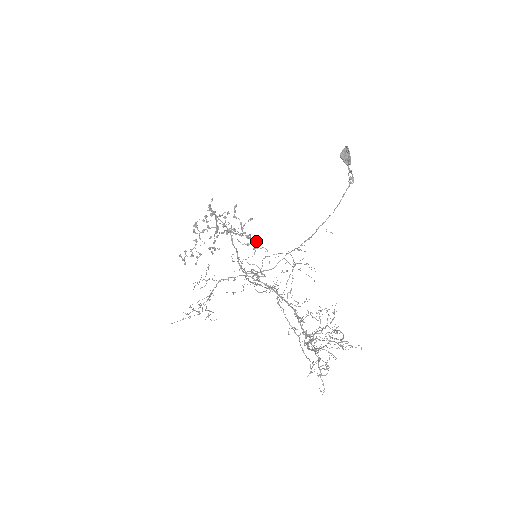
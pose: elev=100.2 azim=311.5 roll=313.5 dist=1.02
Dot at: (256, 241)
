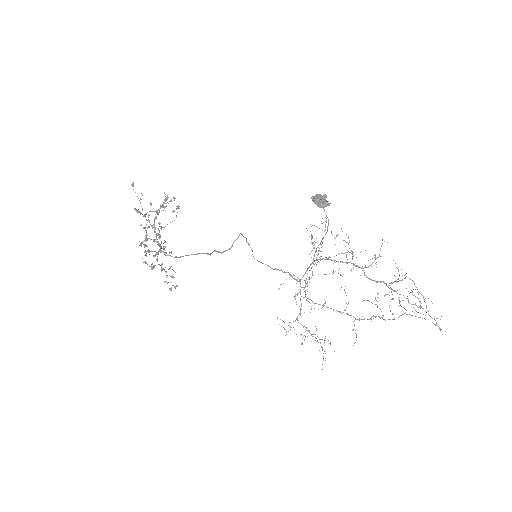
Dot at: occluded
